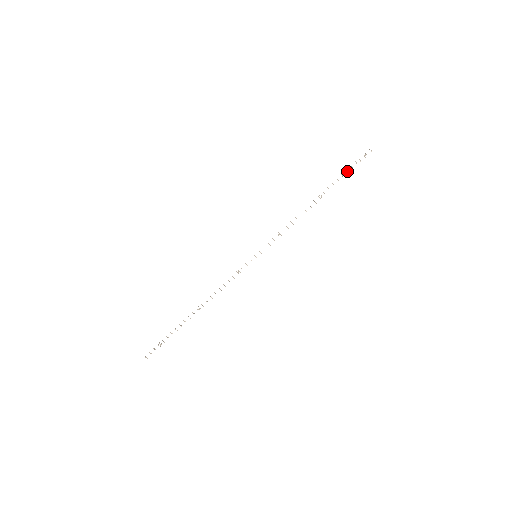
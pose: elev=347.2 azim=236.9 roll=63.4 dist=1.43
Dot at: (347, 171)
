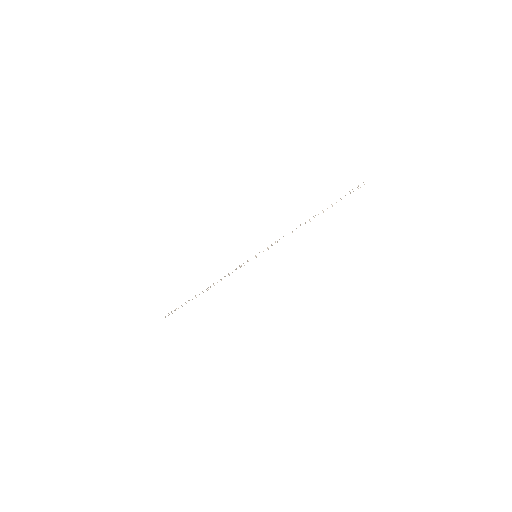
Dot at: occluded
